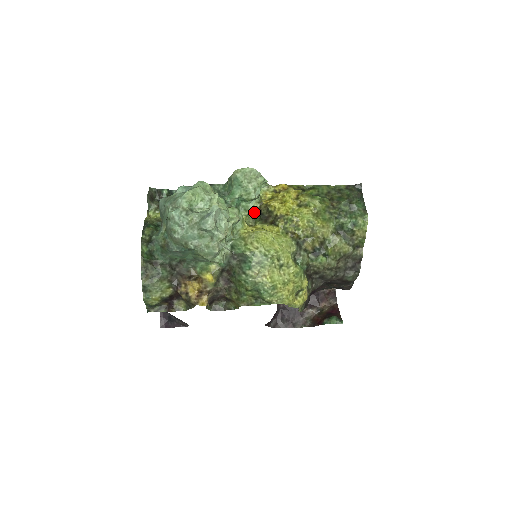
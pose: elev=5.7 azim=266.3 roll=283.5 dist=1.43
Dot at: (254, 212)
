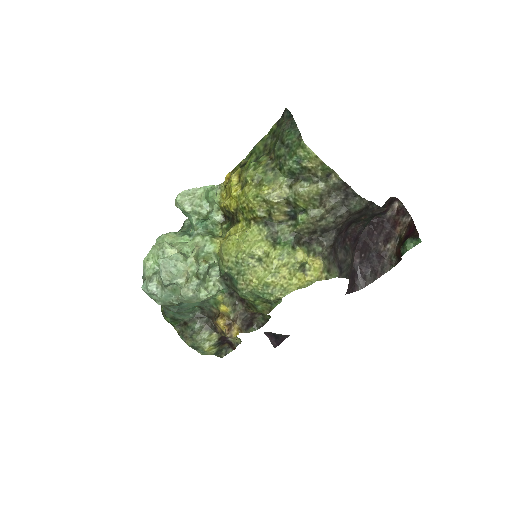
Dot at: (223, 220)
